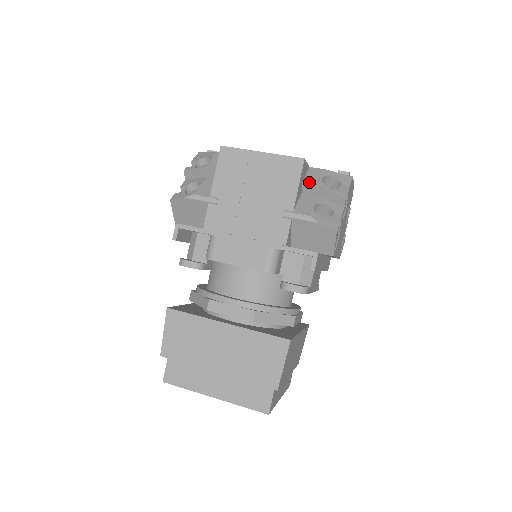
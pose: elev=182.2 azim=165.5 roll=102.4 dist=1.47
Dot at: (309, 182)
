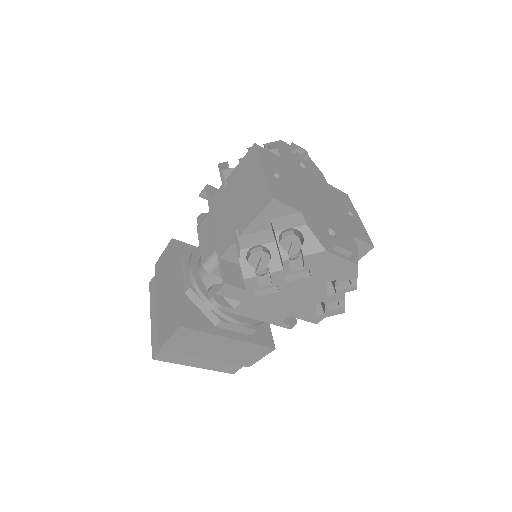
Dot at: (275, 223)
